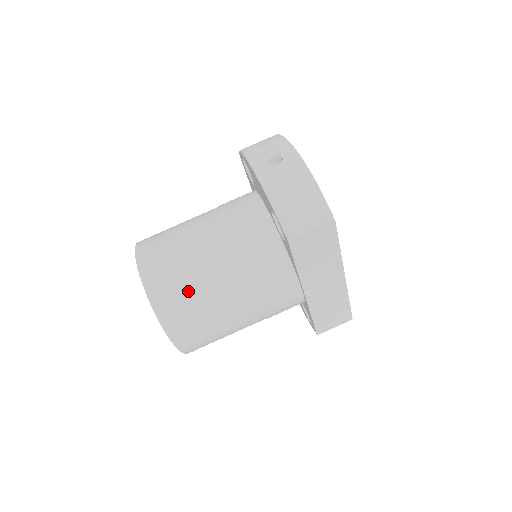
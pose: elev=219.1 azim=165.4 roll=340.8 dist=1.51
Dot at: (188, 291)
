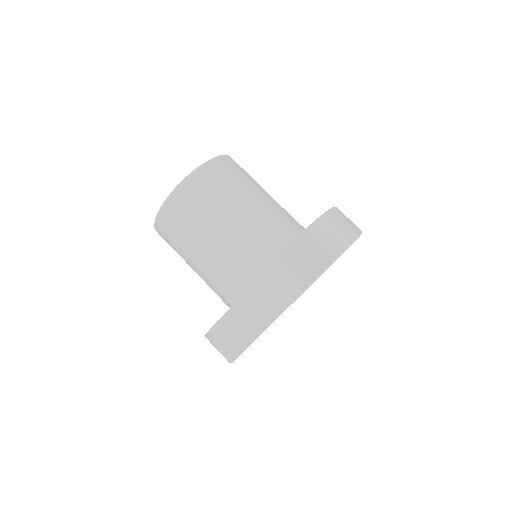
Dot at: (224, 187)
